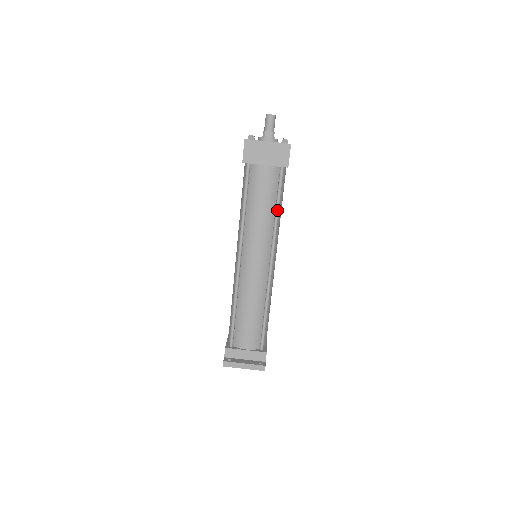
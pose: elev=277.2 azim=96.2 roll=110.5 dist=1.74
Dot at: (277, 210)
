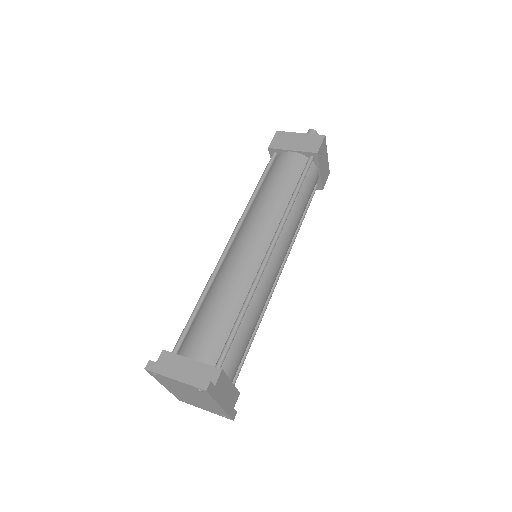
Dot at: (294, 193)
